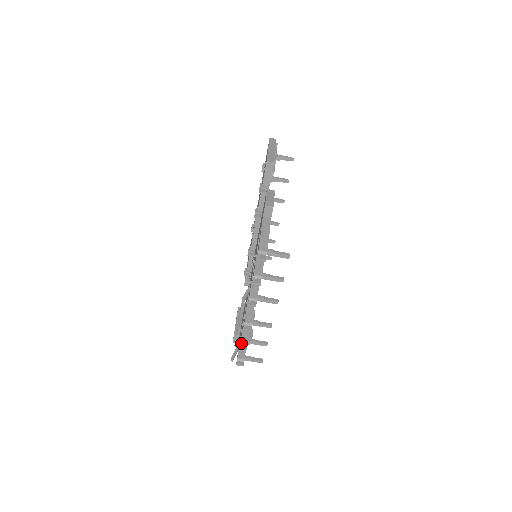
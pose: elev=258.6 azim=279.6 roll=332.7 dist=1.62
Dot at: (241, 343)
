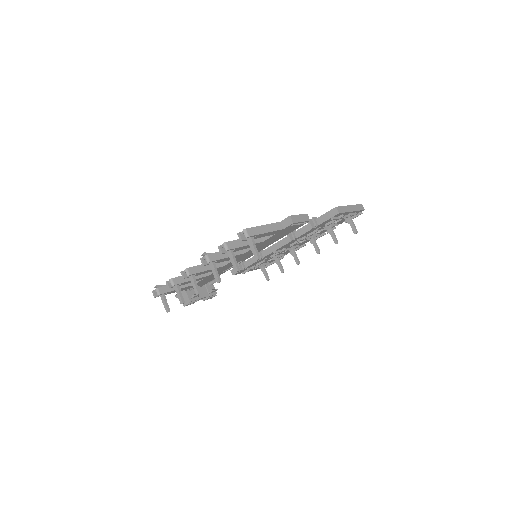
Dot at: (170, 279)
